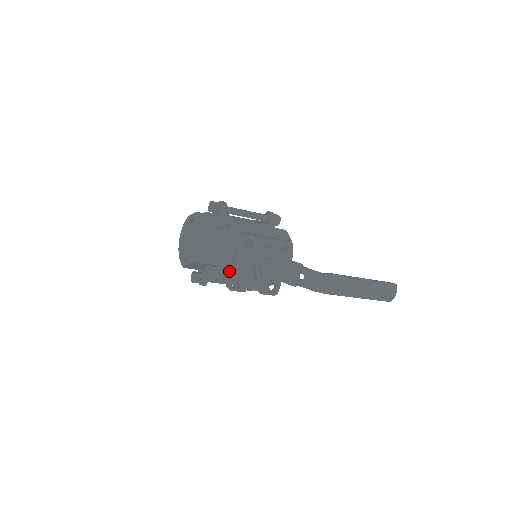
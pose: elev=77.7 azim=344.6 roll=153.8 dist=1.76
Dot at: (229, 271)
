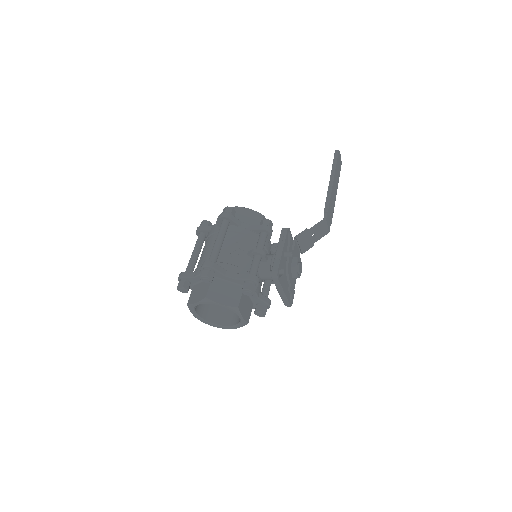
Dot at: (266, 293)
